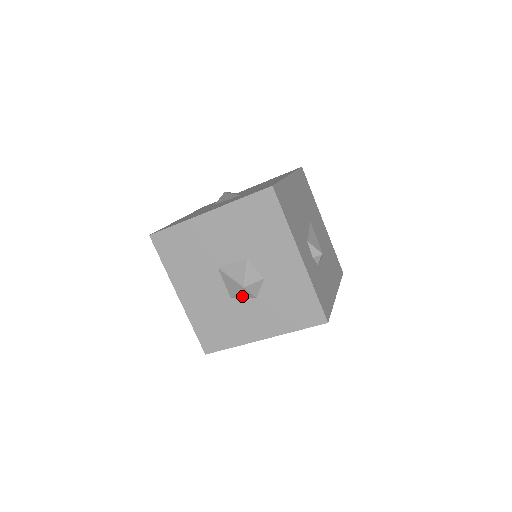
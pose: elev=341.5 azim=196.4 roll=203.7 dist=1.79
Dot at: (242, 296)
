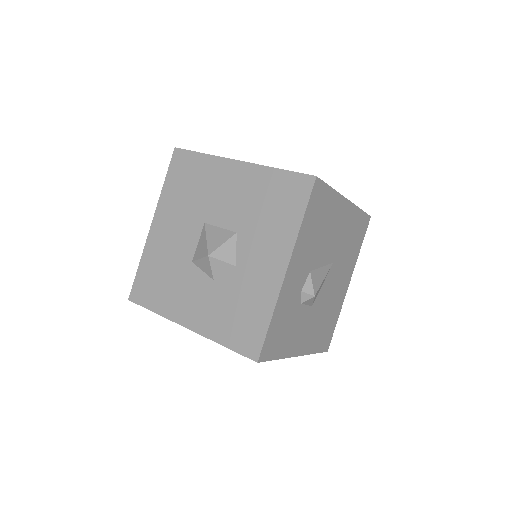
Dot at: (203, 267)
